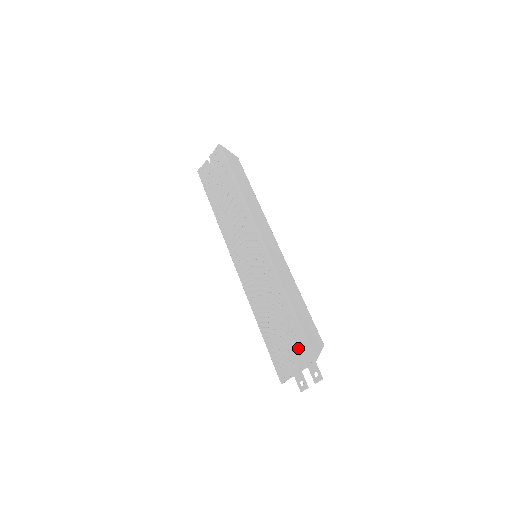
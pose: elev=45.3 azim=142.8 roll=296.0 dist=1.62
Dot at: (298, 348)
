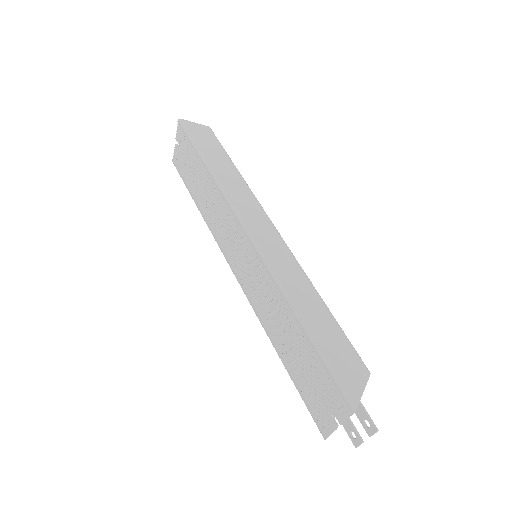
Dot at: (329, 388)
